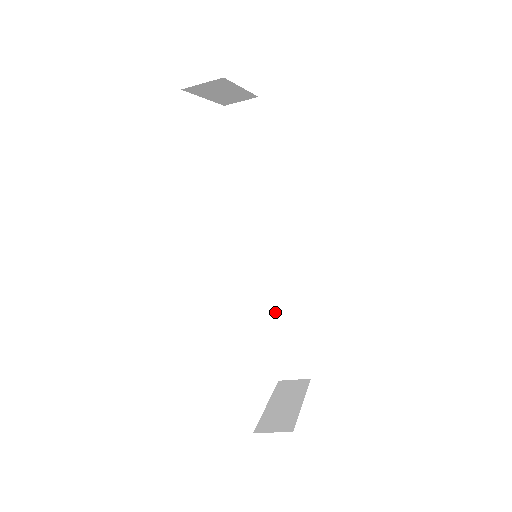
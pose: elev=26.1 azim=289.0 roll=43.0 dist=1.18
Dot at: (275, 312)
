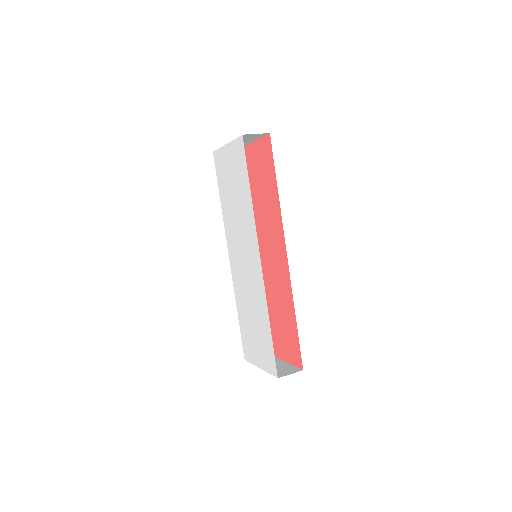
Dot at: occluded
